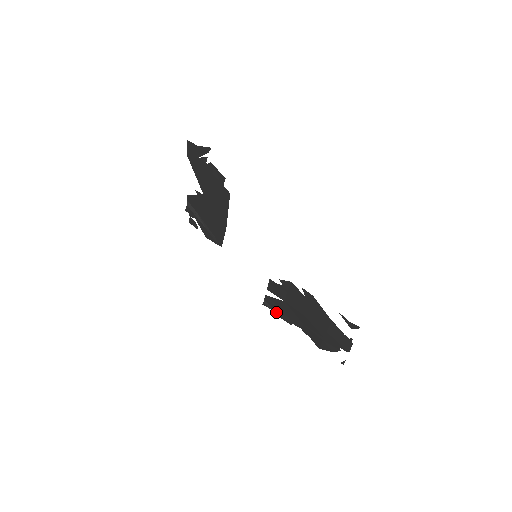
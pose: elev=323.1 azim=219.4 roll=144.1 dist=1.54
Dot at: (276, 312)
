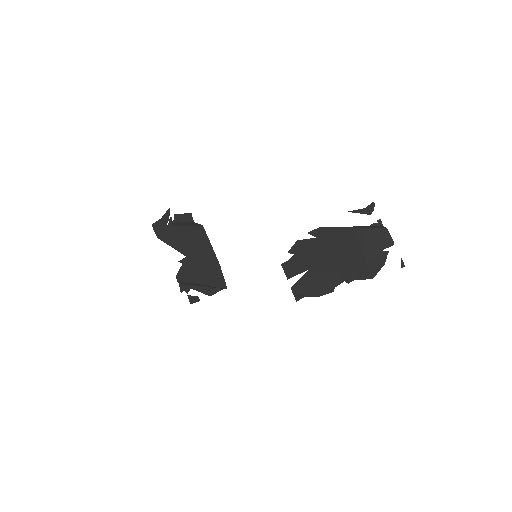
Dot at: (312, 295)
